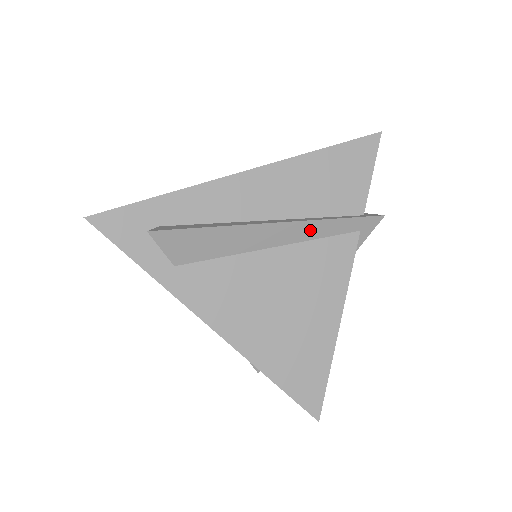
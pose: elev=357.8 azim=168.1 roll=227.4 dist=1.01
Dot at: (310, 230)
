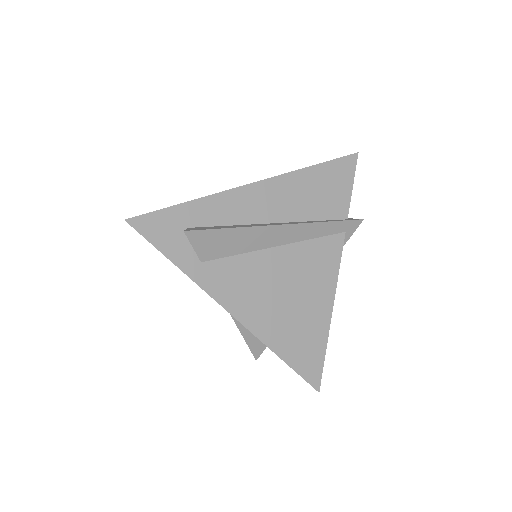
Dot at: (309, 231)
